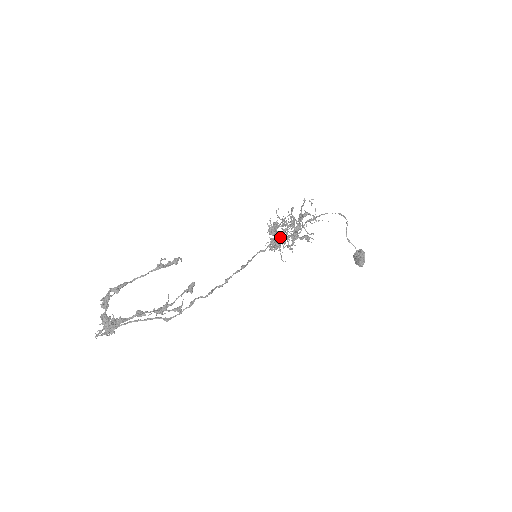
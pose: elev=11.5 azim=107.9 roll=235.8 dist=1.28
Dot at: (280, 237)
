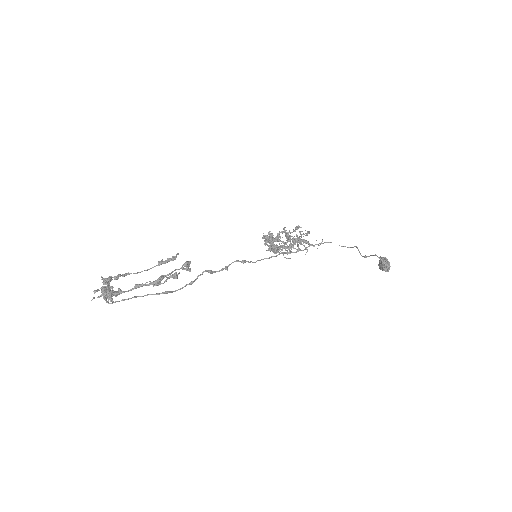
Dot at: (274, 239)
